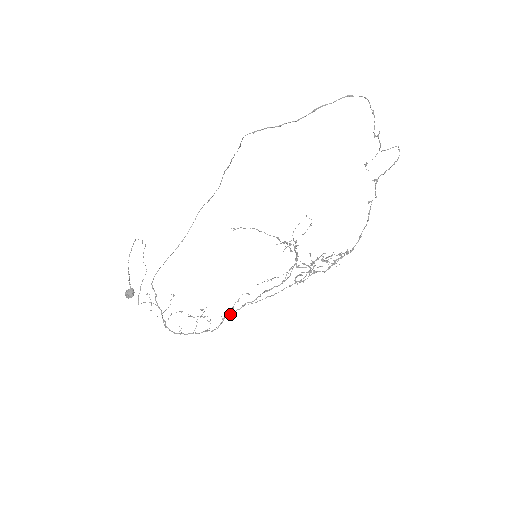
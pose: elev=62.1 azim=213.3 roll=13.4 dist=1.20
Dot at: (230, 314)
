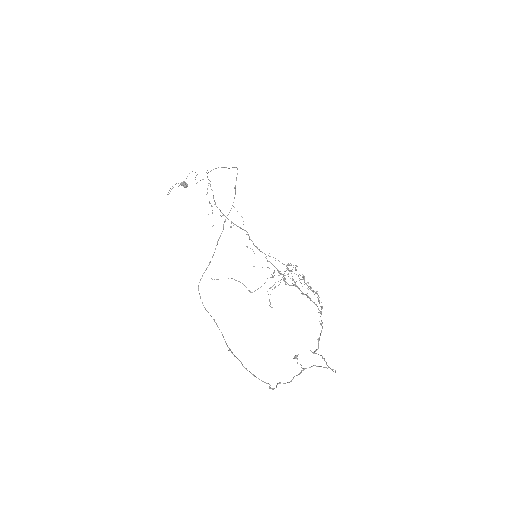
Dot at: occluded
